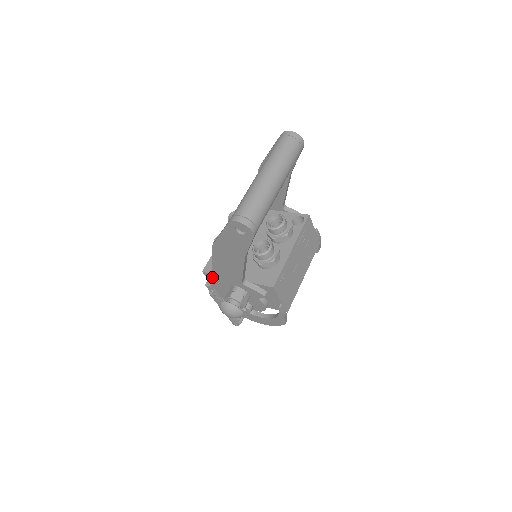
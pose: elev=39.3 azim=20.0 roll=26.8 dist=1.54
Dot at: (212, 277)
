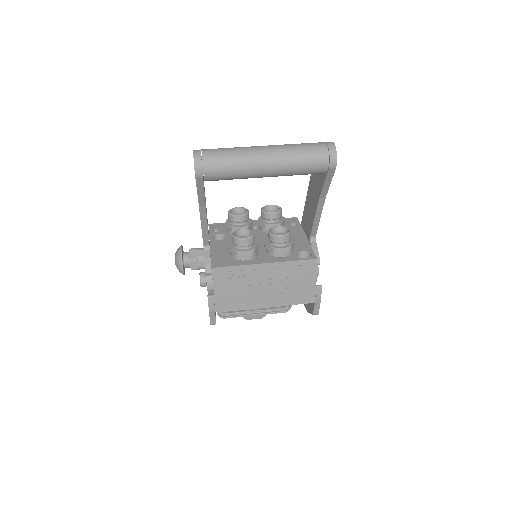
Dot at: occluded
